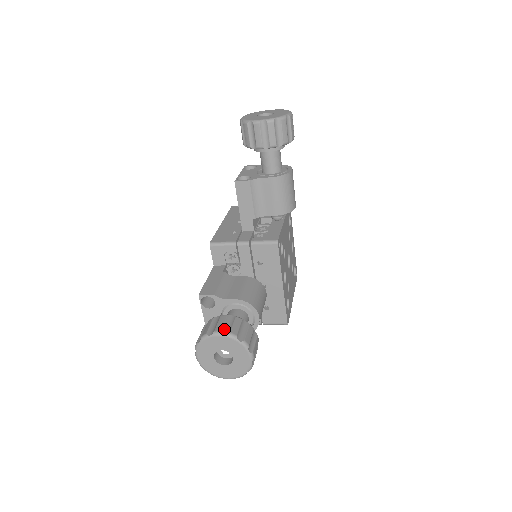
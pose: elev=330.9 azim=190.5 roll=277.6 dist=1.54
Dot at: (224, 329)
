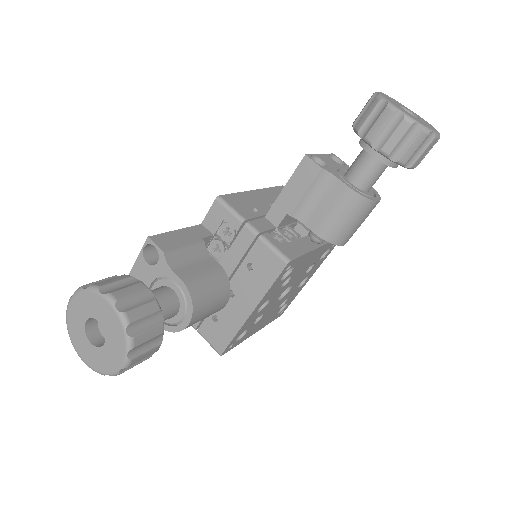
Dot at: (125, 301)
